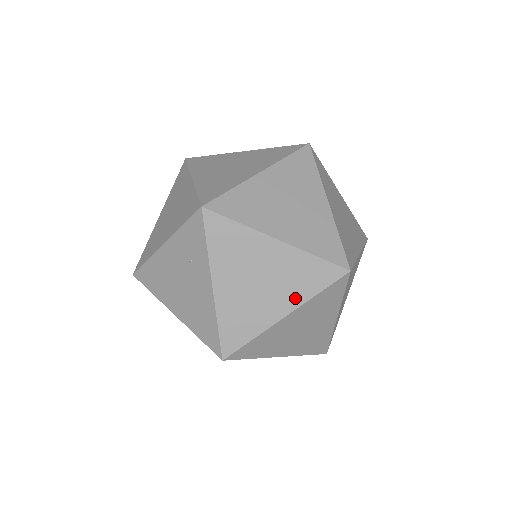
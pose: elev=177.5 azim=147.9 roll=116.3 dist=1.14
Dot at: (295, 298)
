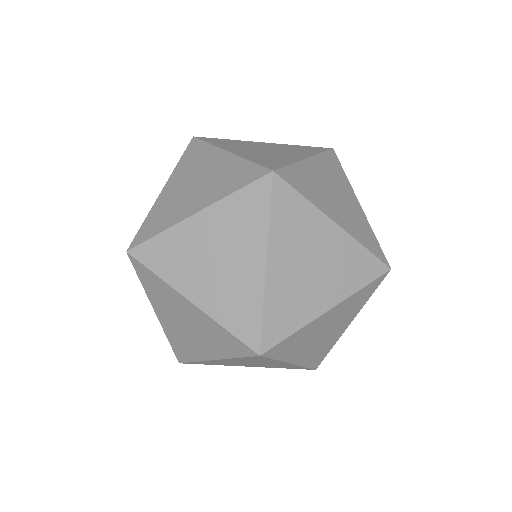
Dot at: (217, 351)
